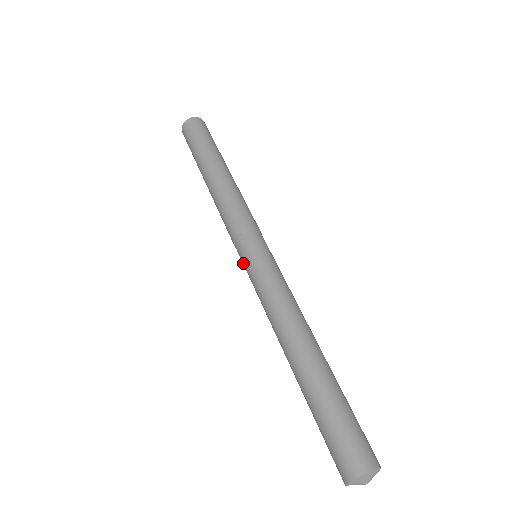
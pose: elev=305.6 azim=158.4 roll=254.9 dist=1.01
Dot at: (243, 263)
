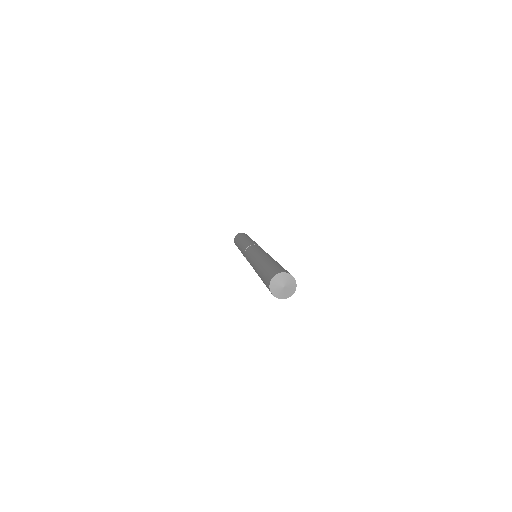
Dot at: occluded
